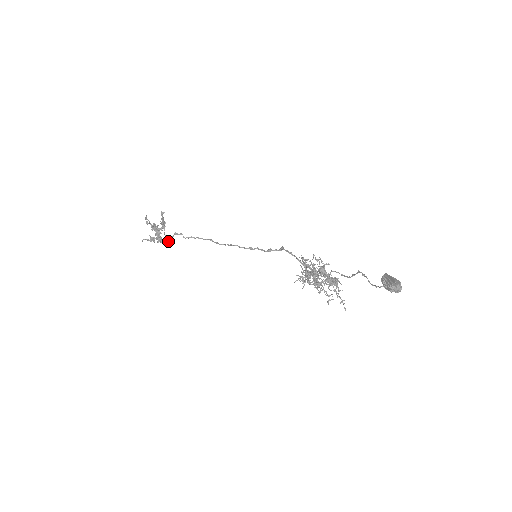
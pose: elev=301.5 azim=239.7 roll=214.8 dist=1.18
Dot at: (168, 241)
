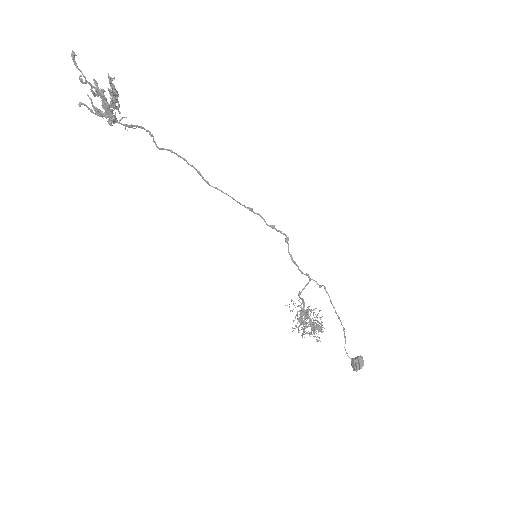
Dot at: (125, 117)
